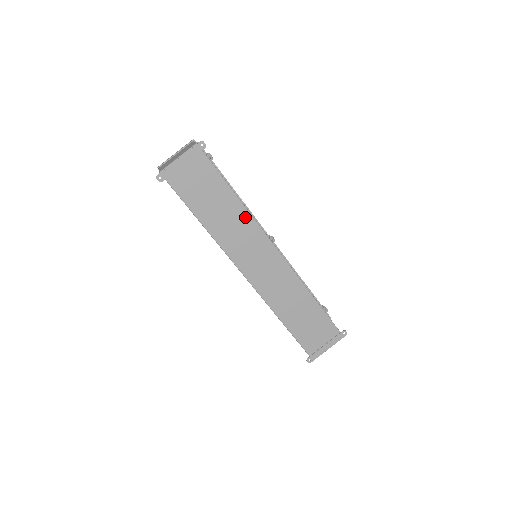
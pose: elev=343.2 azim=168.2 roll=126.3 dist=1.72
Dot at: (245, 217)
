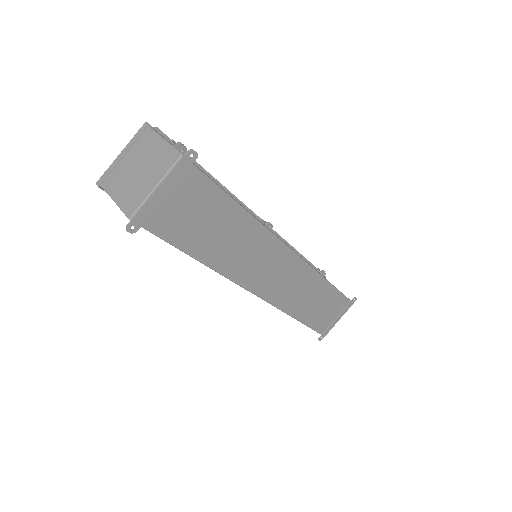
Dot at: (256, 231)
